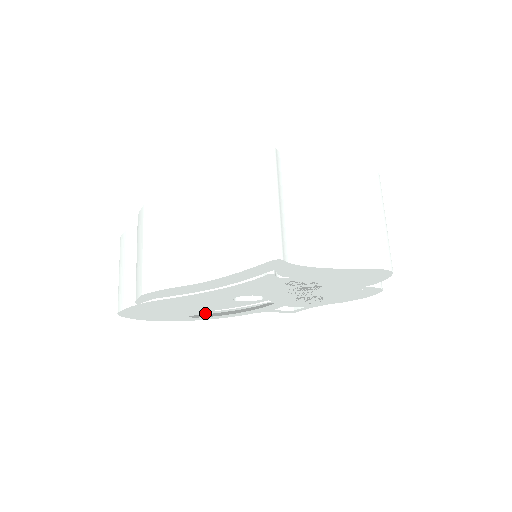
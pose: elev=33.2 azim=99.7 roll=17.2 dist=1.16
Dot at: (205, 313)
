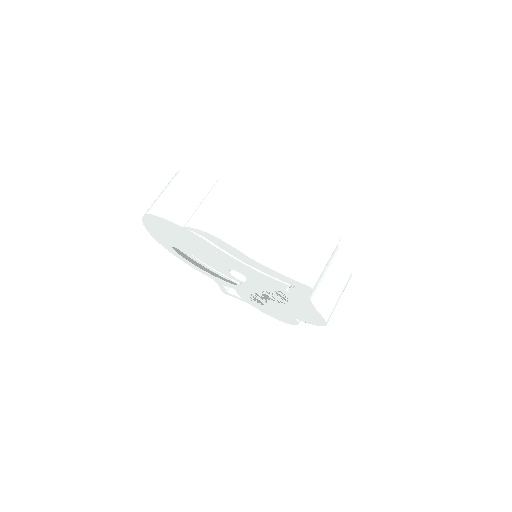
Dot at: (188, 255)
